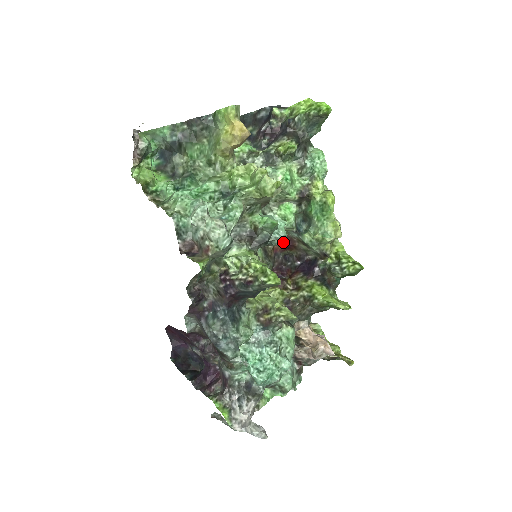
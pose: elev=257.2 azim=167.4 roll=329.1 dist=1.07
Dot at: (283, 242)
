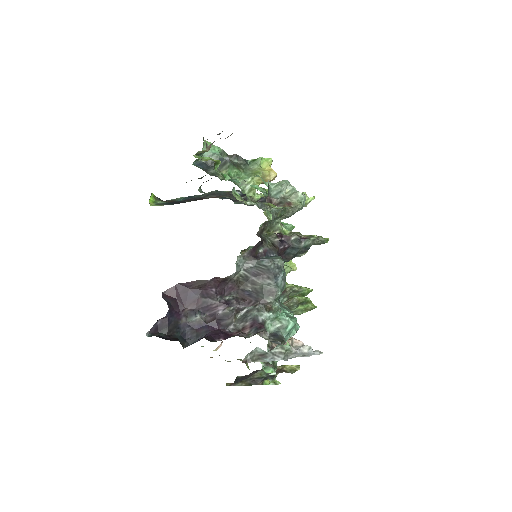
Dot at: occluded
